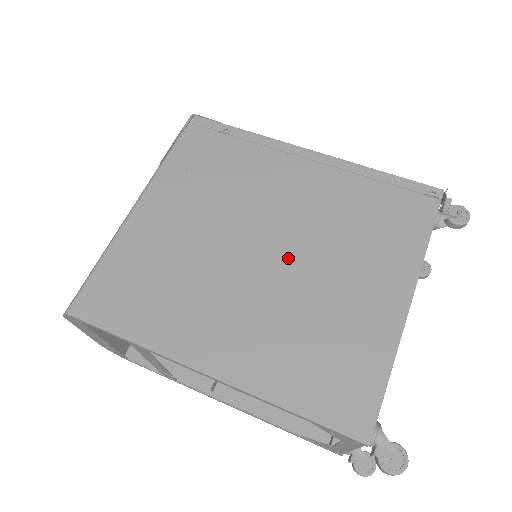
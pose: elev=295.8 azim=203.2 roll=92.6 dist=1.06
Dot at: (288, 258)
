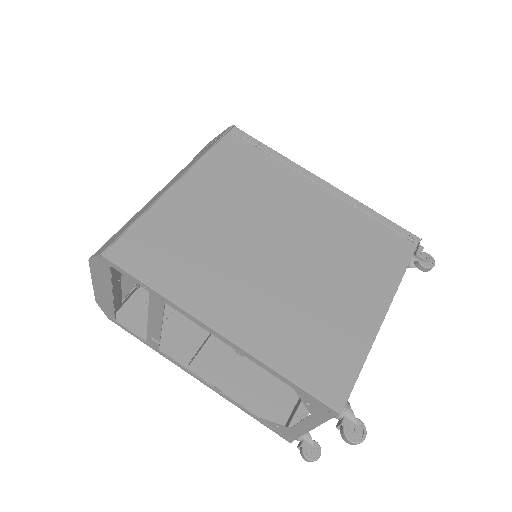
Dot at: (296, 258)
